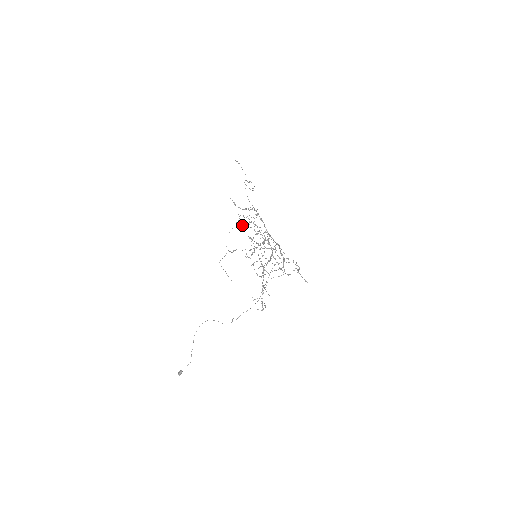
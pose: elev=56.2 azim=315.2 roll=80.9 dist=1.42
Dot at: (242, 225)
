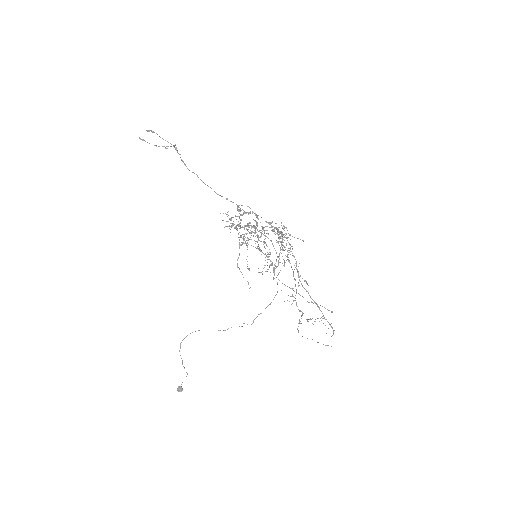
Dot at: (245, 242)
